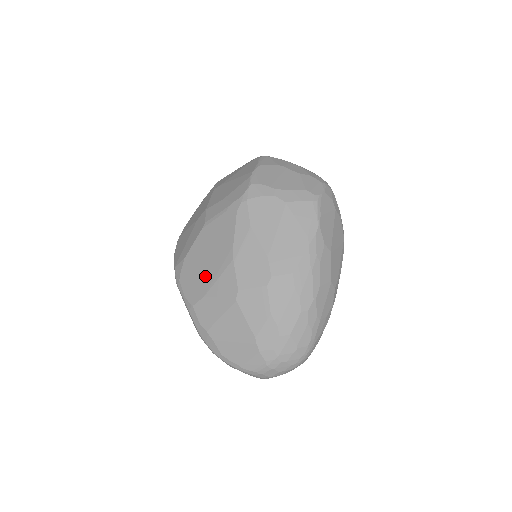
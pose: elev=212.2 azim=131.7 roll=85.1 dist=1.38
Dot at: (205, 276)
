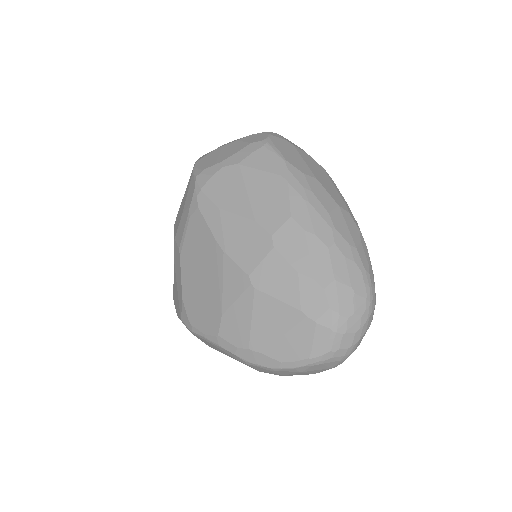
Dot at: (210, 294)
